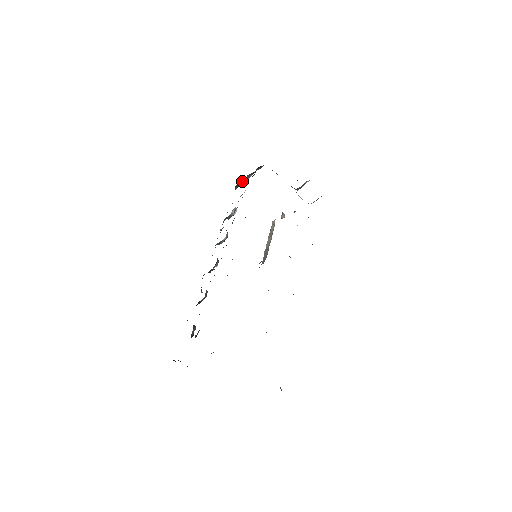
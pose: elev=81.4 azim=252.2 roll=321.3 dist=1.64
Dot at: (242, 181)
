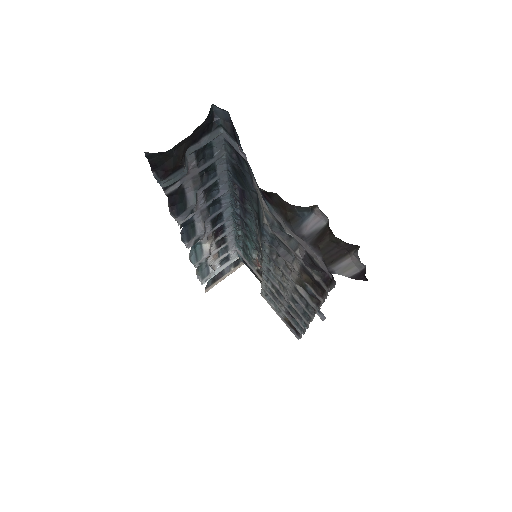
Dot at: occluded
